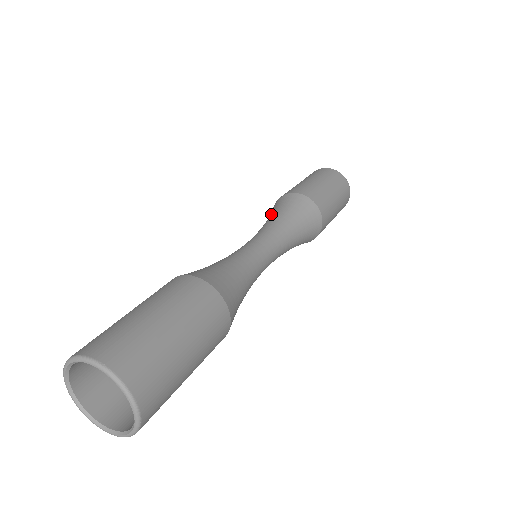
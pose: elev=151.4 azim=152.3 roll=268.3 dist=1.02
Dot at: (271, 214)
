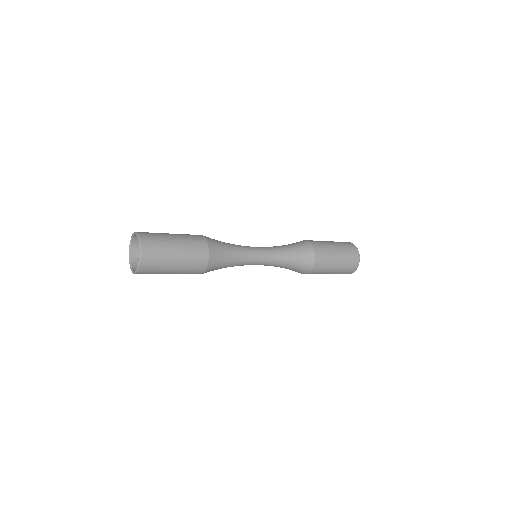
Dot at: occluded
